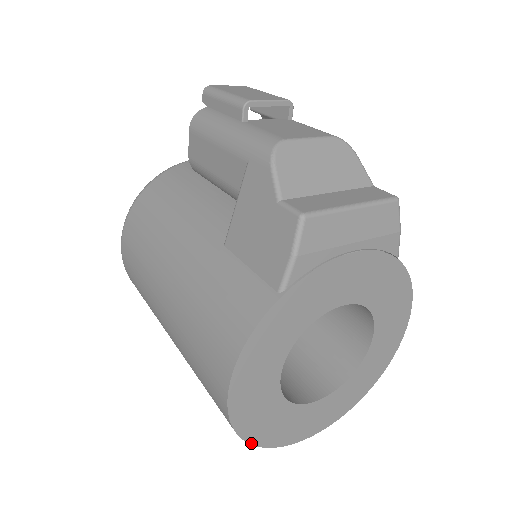
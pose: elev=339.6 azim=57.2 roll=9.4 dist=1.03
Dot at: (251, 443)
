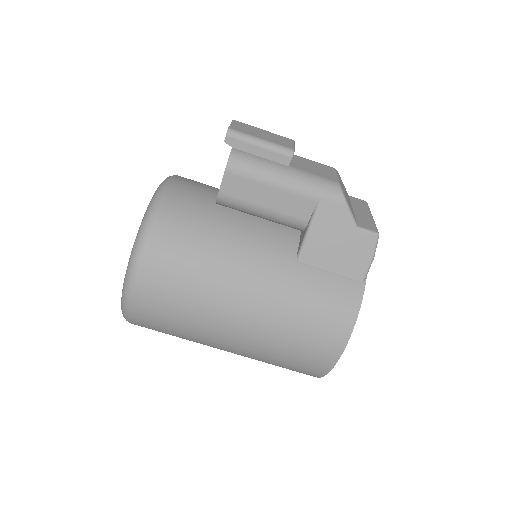
Dot at: (319, 377)
